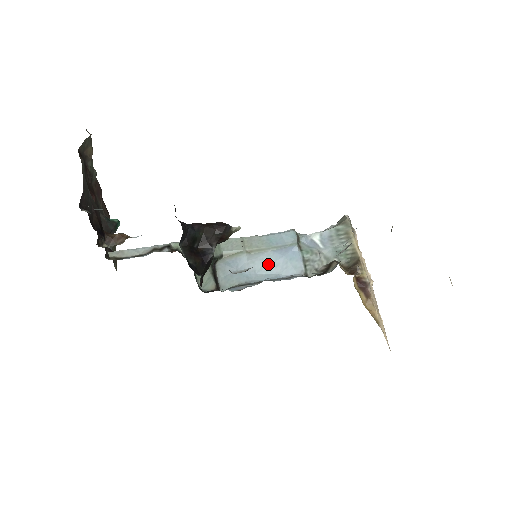
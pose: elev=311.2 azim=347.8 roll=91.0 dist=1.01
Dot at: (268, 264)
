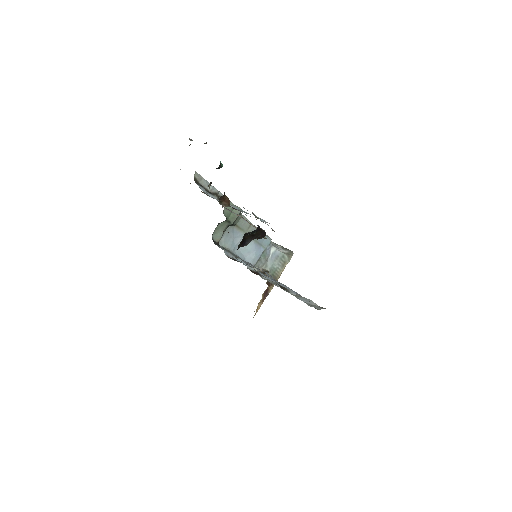
Dot at: (247, 248)
